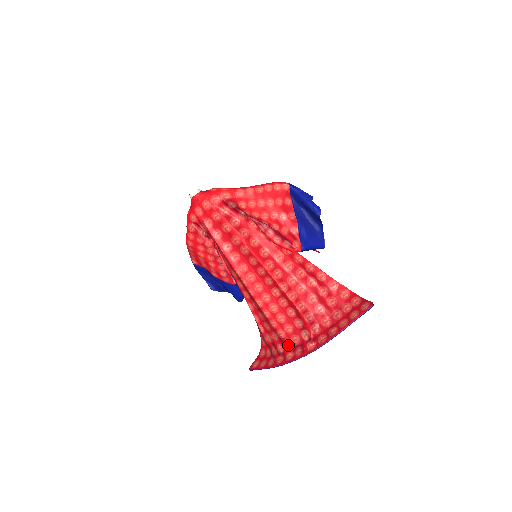
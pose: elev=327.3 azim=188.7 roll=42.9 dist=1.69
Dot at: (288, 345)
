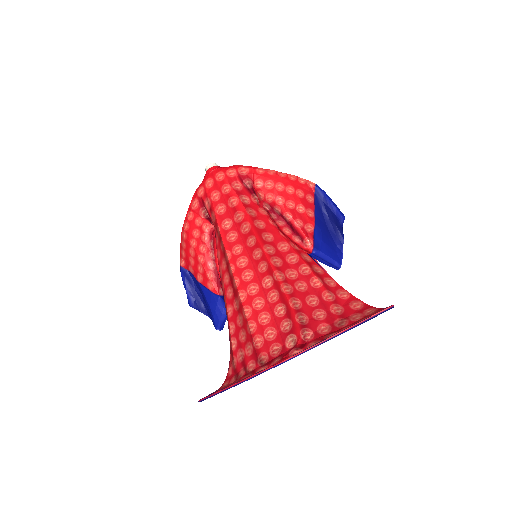
Dot at: (263, 359)
